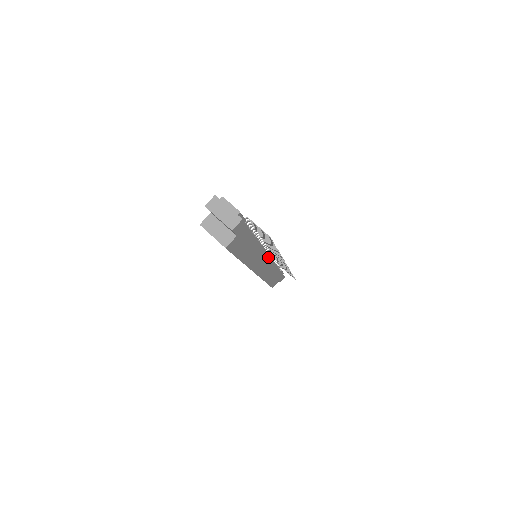
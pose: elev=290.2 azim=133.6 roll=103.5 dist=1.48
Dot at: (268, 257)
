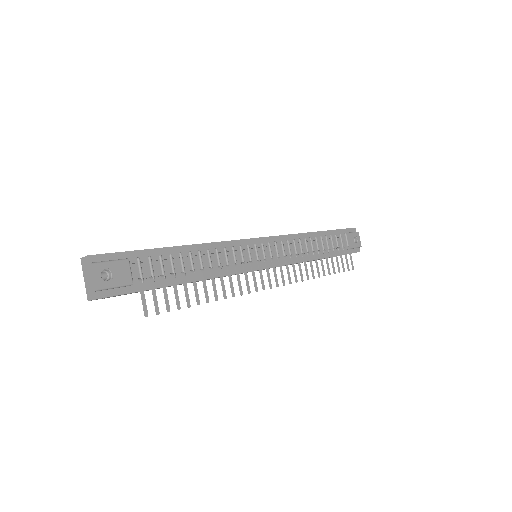
Dot at: occluded
